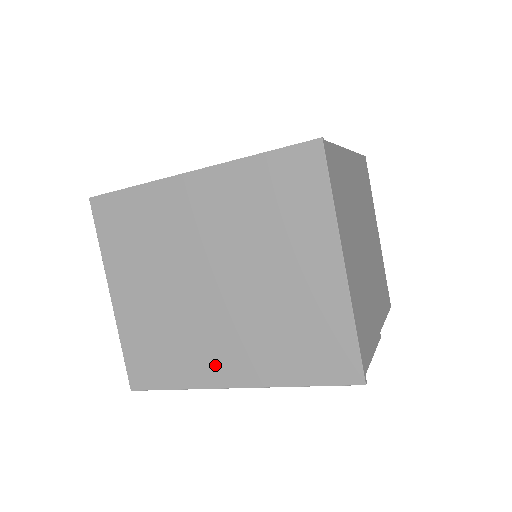
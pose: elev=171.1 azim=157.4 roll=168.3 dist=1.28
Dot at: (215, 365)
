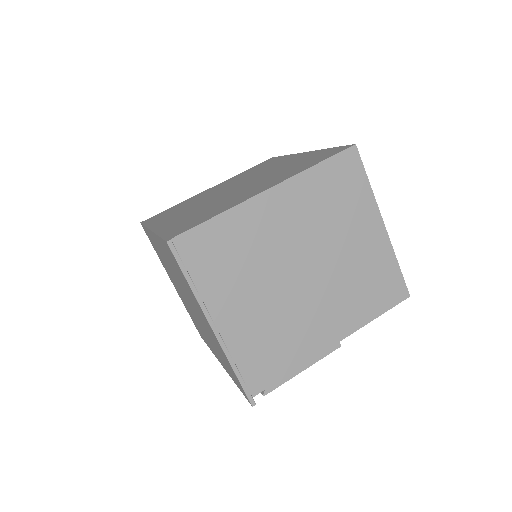
Dot at: (211, 347)
